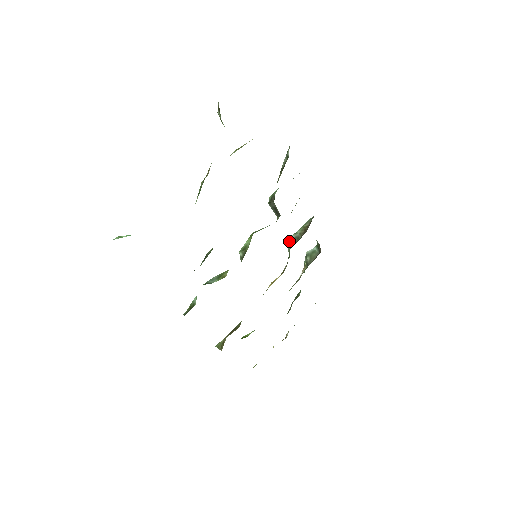
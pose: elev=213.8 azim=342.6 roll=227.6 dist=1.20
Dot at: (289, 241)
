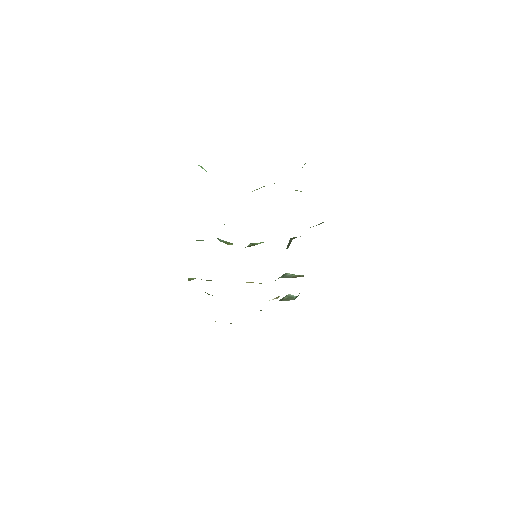
Dot at: (284, 274)
